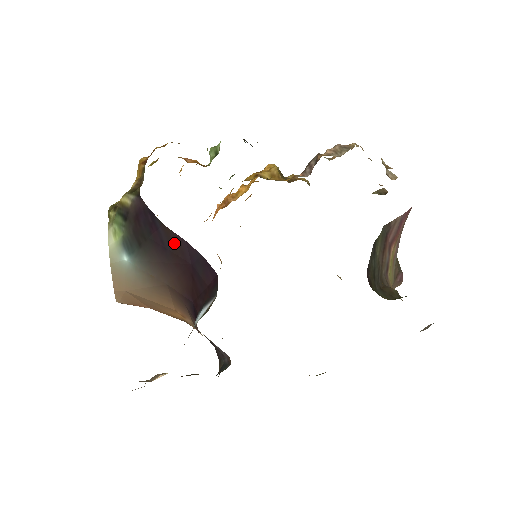
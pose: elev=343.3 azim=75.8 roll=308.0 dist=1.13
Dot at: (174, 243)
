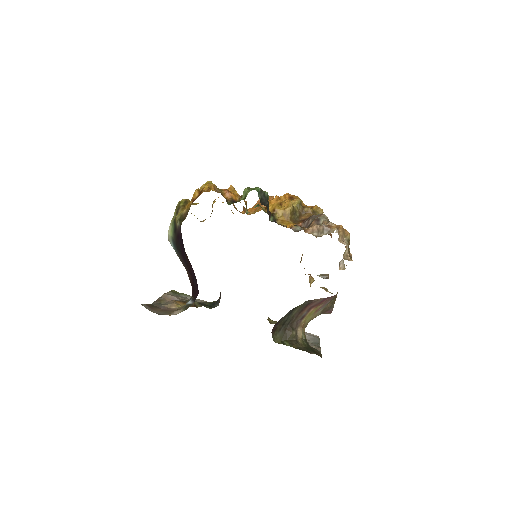
Dot at: (188, 263)
